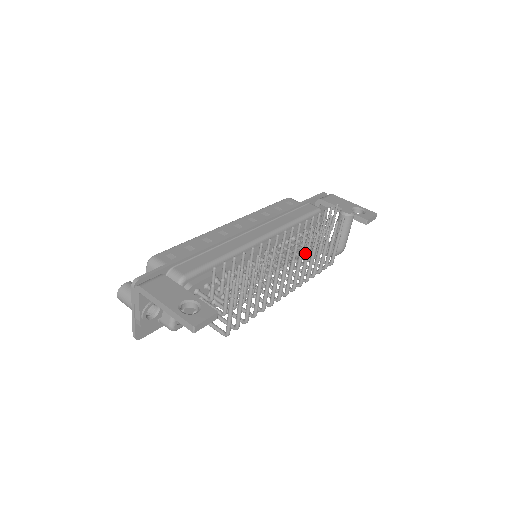
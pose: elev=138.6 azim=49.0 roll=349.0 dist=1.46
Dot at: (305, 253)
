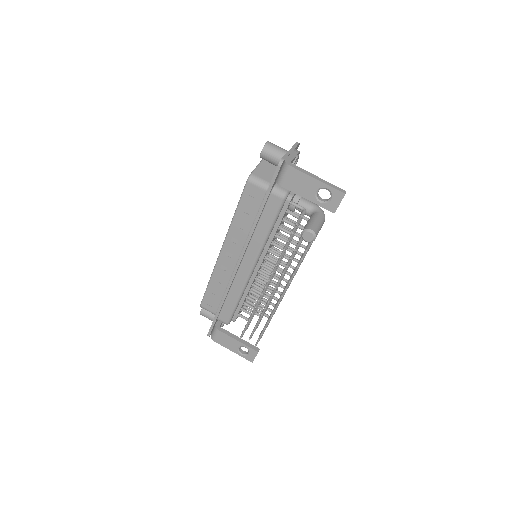
Dot at: occluded
